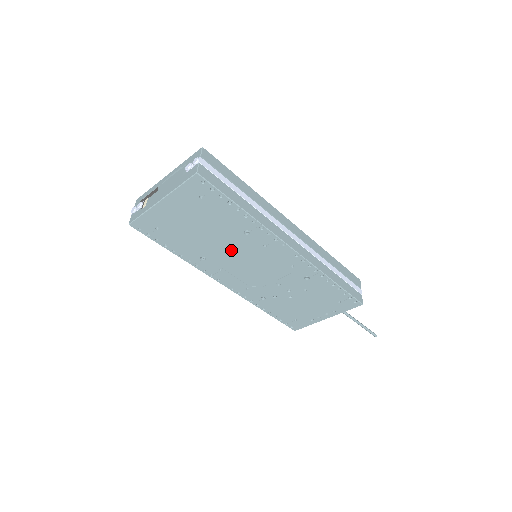
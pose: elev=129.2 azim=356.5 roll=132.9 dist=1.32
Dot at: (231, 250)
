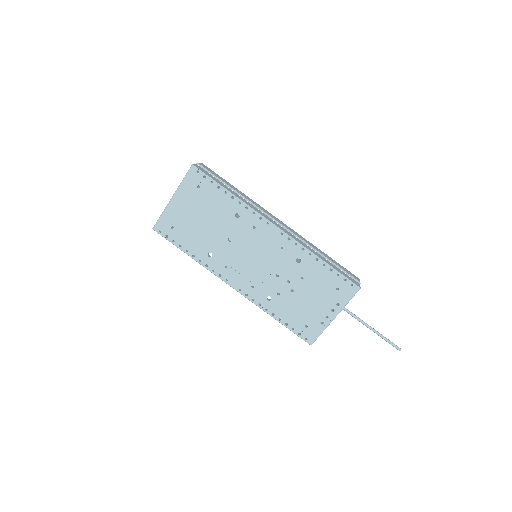
Dot at: (230, 241)
